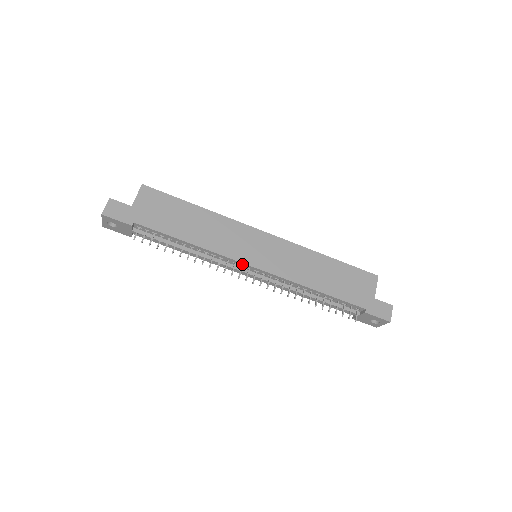
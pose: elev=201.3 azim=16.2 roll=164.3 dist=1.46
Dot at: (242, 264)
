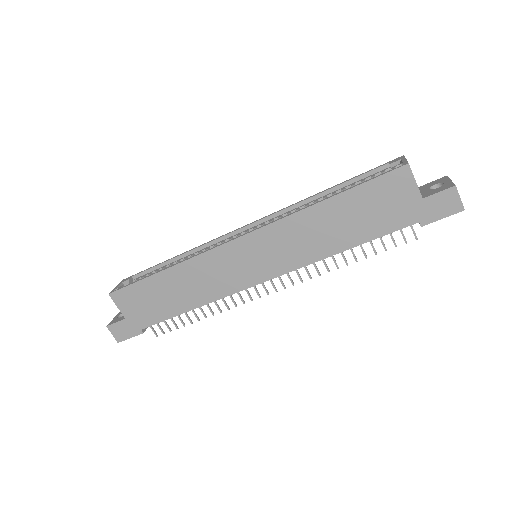
Dot at: (250, 286)
